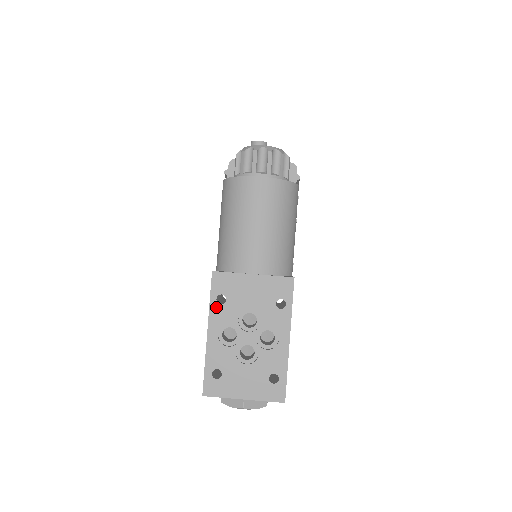
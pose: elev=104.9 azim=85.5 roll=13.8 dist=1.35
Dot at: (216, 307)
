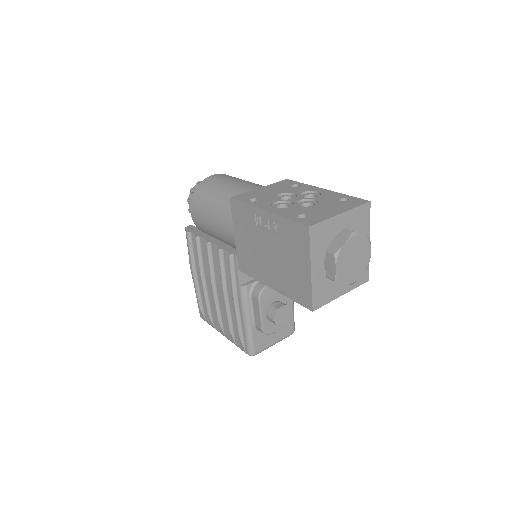
Dot at: (254, 203)
